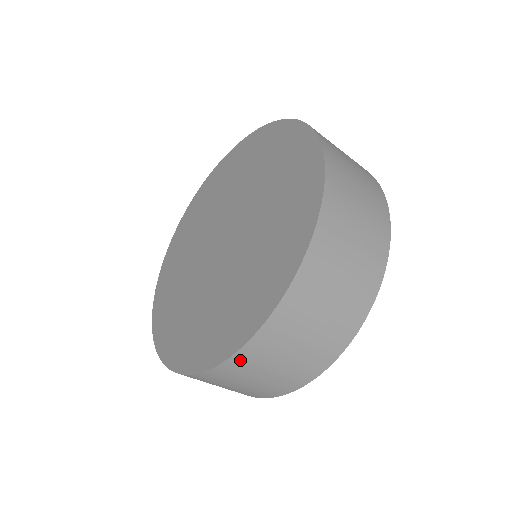
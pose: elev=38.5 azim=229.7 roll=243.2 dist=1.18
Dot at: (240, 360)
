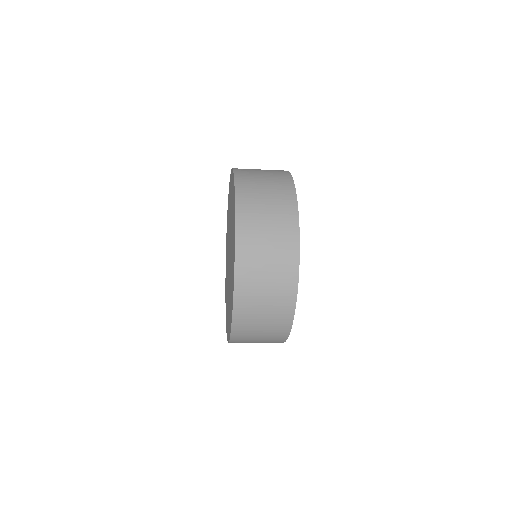
Dot at: occluded
